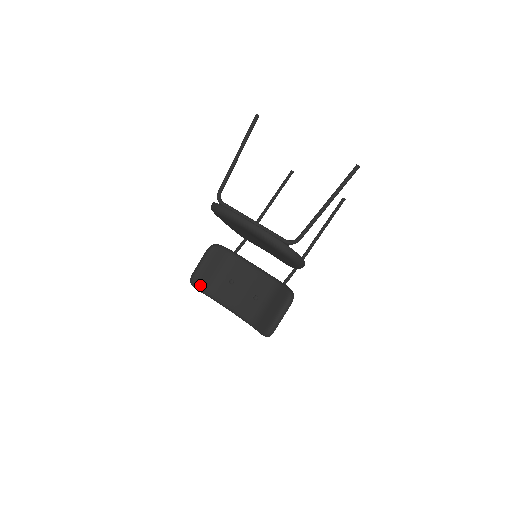
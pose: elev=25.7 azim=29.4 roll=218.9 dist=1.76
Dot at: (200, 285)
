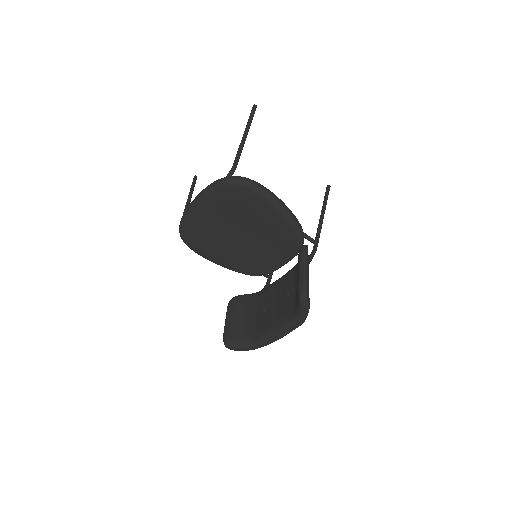
Dot at: (234, 339)
